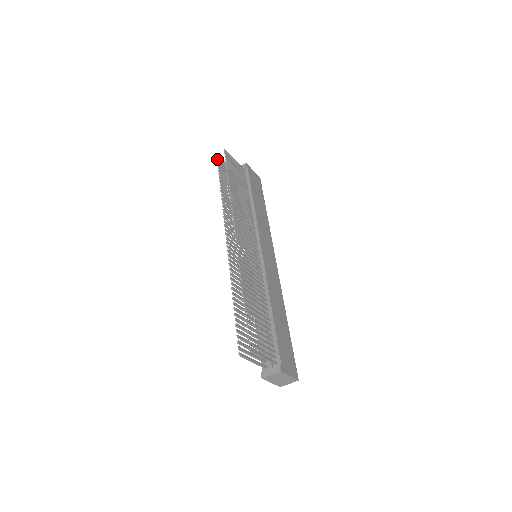
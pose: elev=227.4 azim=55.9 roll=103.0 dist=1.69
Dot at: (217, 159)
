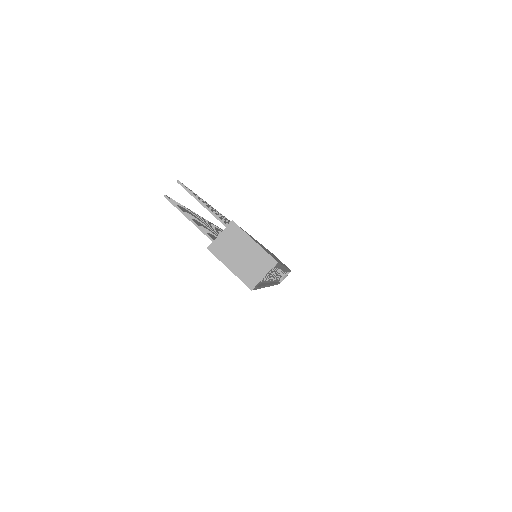
Dot at: occluded
